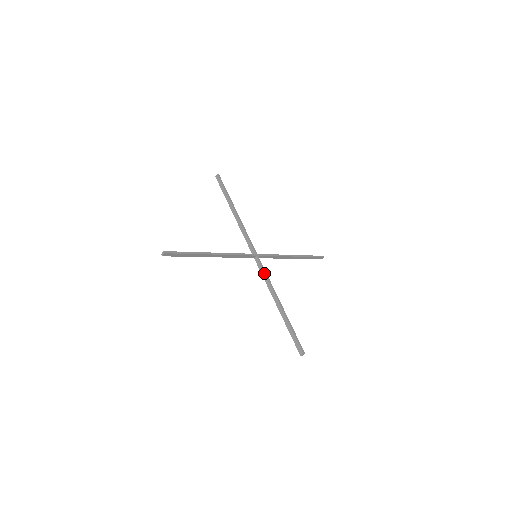
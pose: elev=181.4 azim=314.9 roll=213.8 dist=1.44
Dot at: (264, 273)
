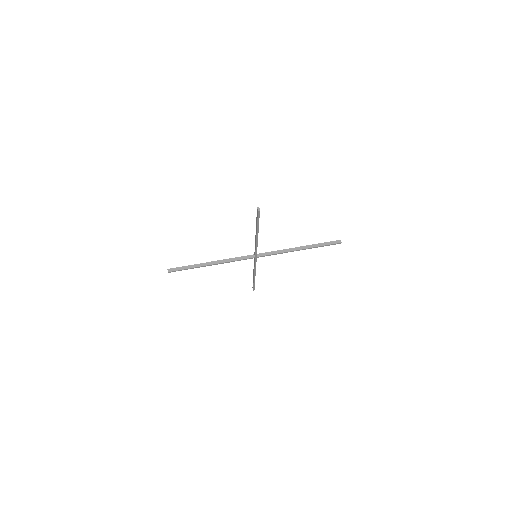
Dot at: (254, 265)
